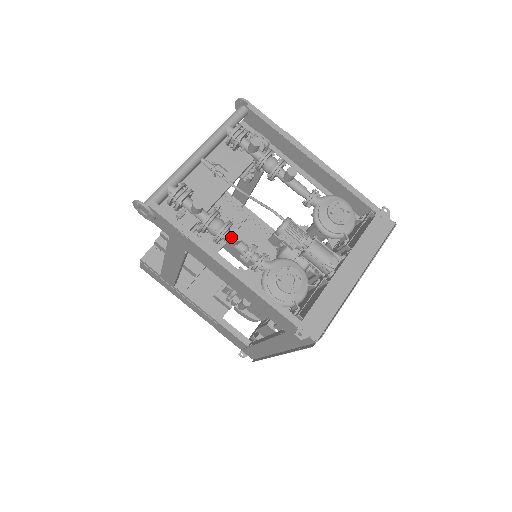
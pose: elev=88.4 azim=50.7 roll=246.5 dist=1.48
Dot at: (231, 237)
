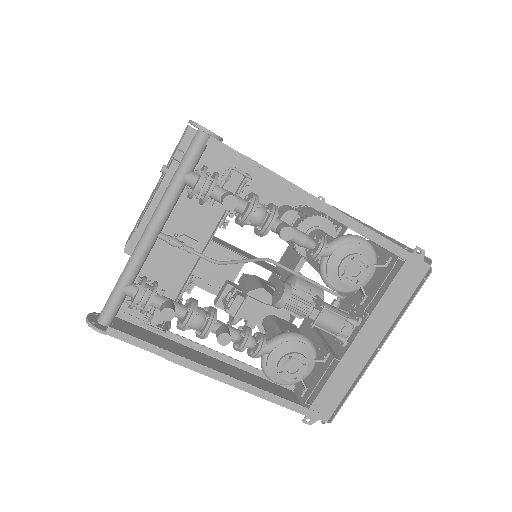
Dot at: occluded
